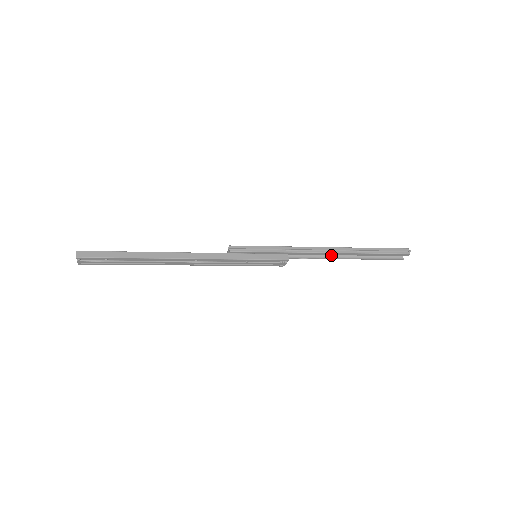
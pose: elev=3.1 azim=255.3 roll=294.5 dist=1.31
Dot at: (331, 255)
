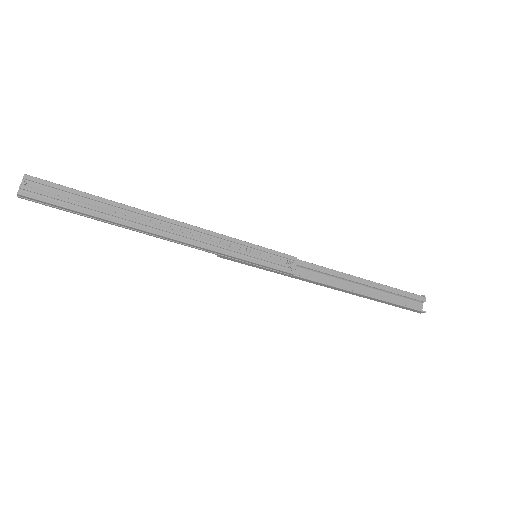
Dot at: (343, 289)
